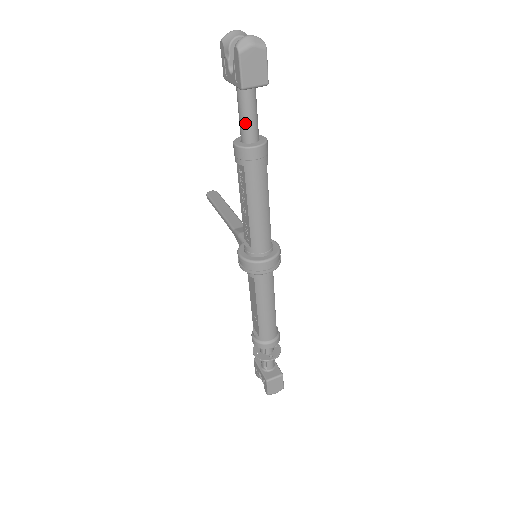
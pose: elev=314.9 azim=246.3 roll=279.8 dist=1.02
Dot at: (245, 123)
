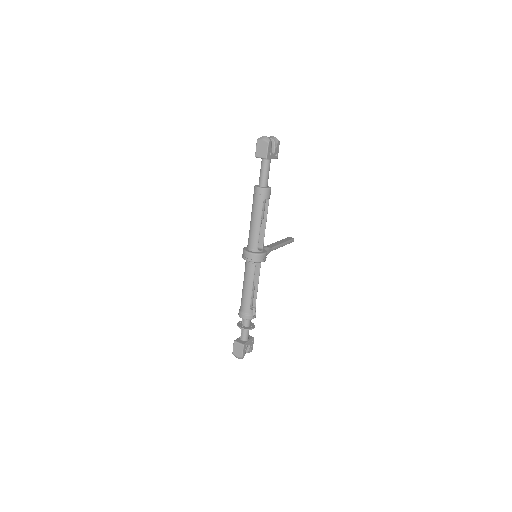
Dot at: (260, 176)
